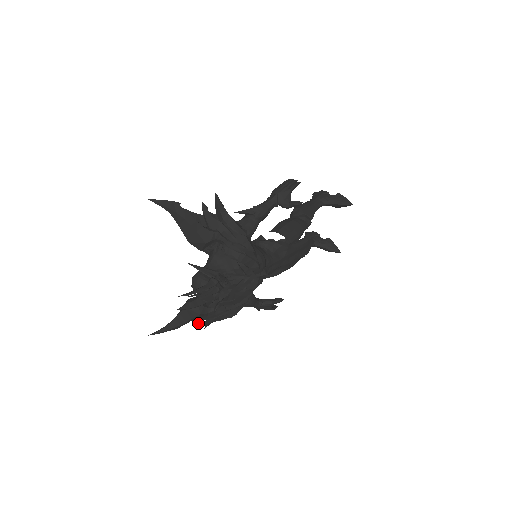
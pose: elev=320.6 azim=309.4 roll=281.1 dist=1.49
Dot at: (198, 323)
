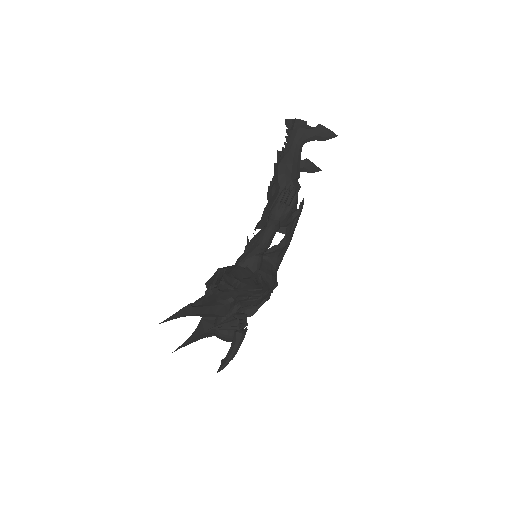
Dot at: occluded
